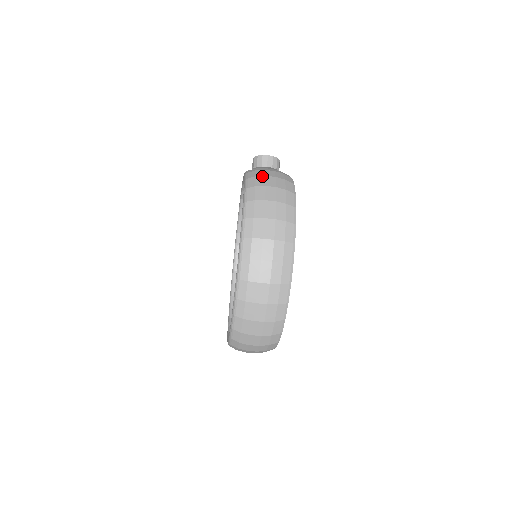
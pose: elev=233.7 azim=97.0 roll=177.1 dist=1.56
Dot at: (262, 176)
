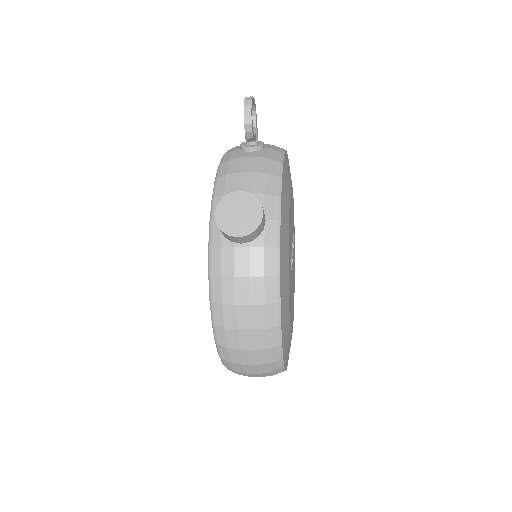
Dot at: (233, 331)
